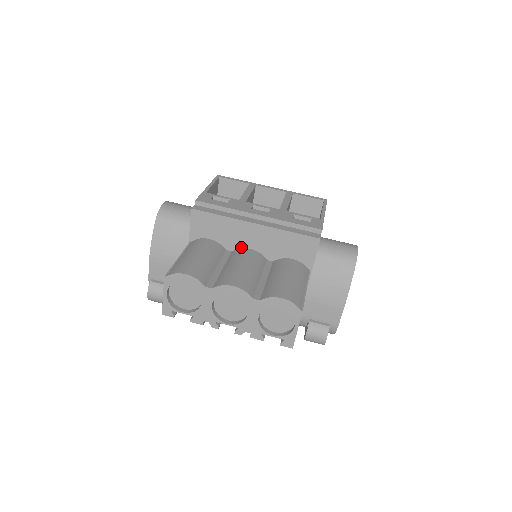
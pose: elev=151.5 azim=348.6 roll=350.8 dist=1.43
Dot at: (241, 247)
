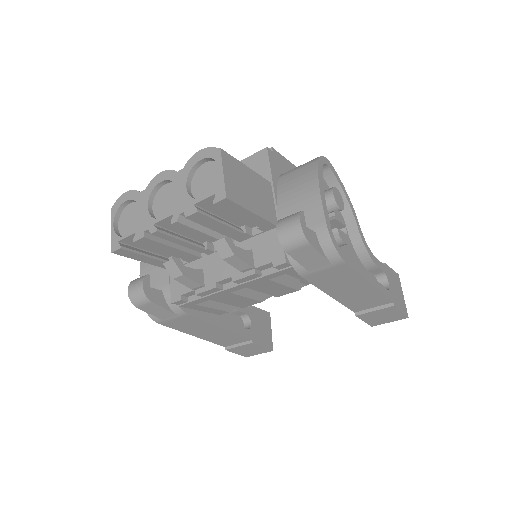
Dot at: occluded
